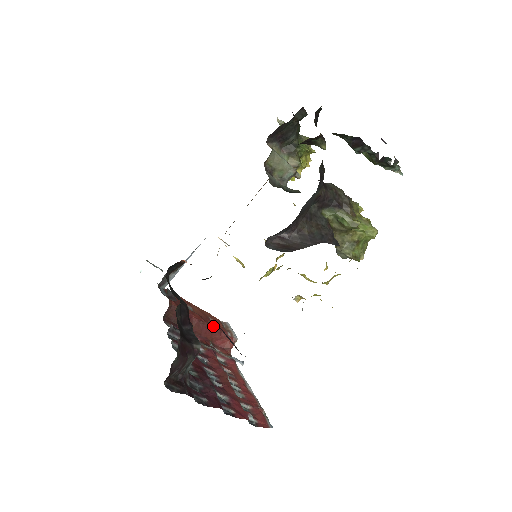
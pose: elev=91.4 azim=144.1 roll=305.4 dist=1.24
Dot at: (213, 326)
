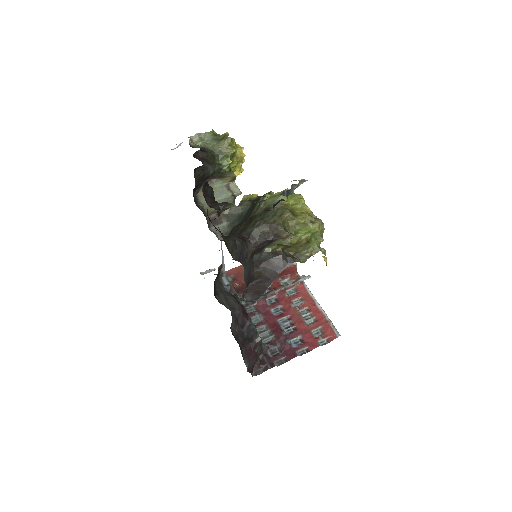
Dot at: occluded
